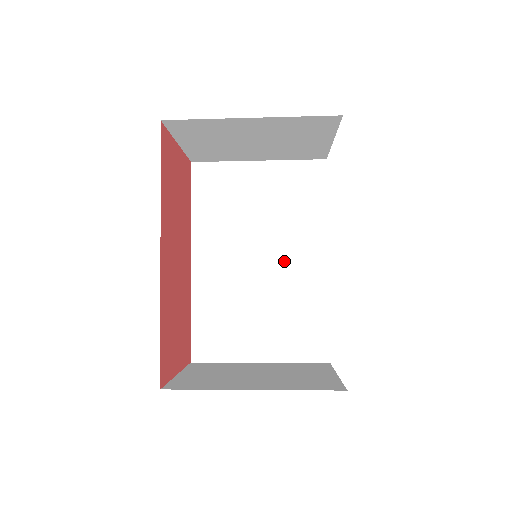
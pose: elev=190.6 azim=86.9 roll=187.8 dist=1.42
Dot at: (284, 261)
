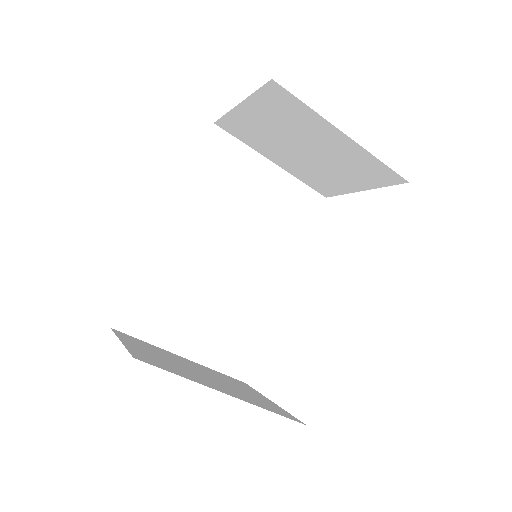
Dot at: (251, 268)
